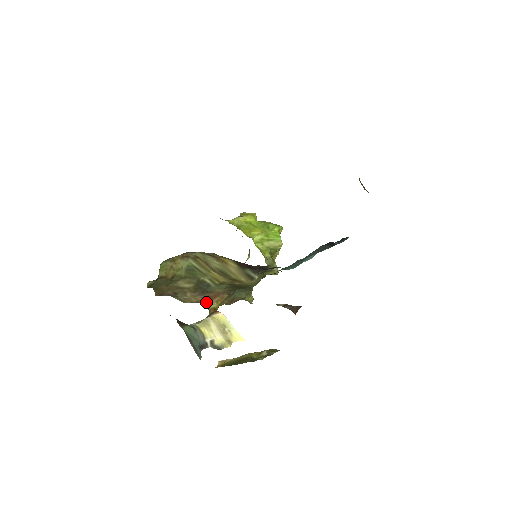
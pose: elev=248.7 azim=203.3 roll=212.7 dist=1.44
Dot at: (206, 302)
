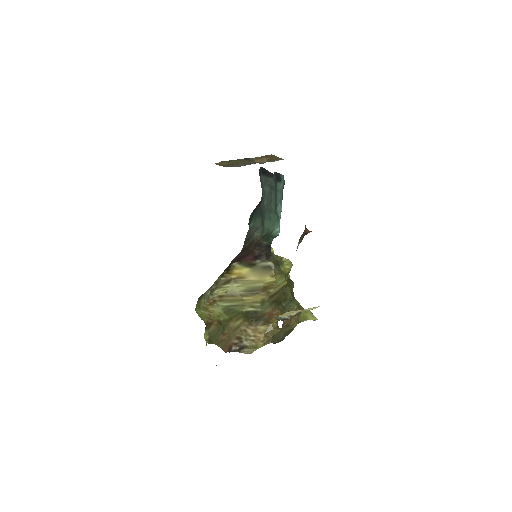
Dot at: (269, 327)
